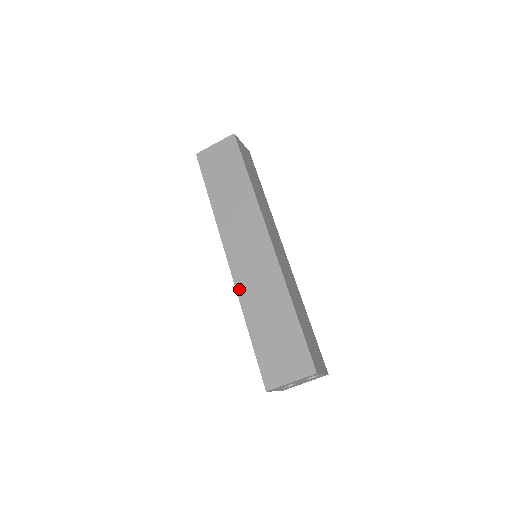
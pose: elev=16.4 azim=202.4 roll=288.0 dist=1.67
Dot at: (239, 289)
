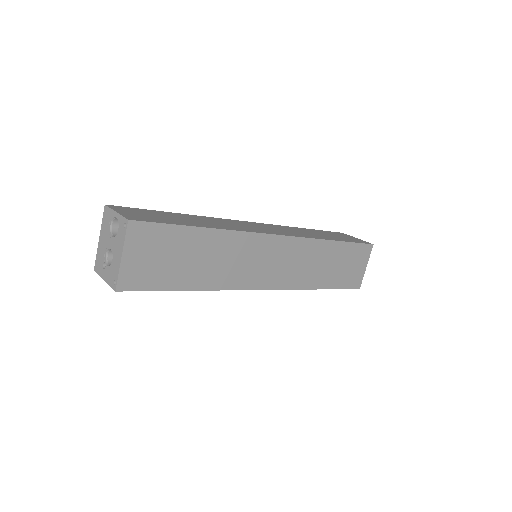
Dot at: (295, 286)
